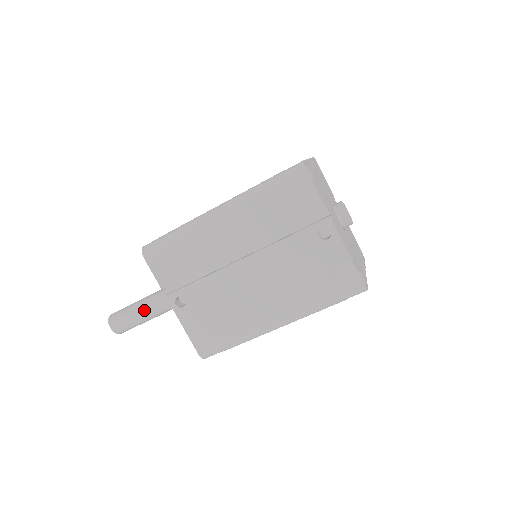
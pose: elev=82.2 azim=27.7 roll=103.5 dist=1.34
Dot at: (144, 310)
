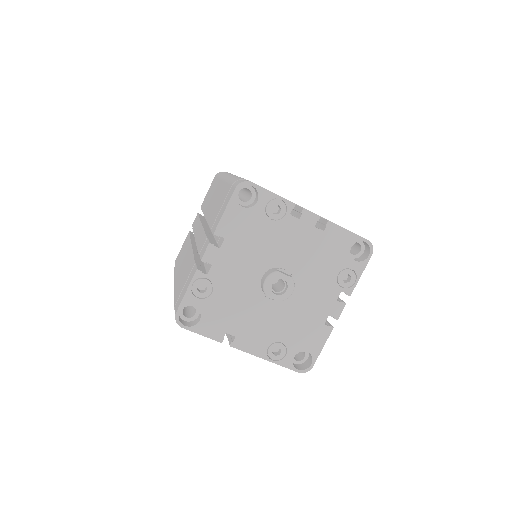
Dot at: occluded
